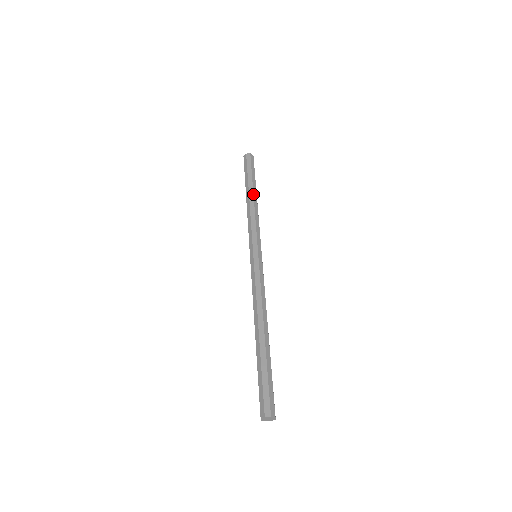
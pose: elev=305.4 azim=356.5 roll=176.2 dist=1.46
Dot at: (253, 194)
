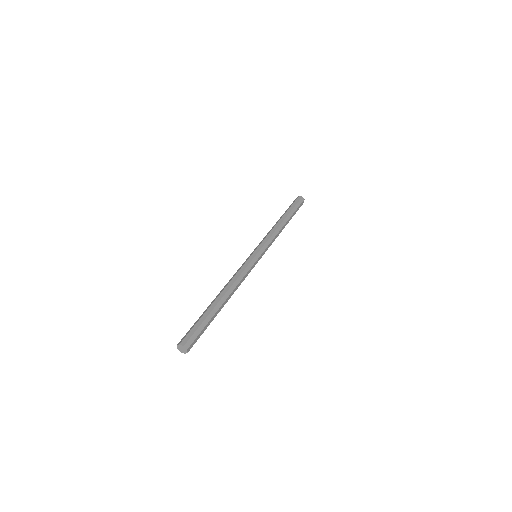
Dot at: (286, 222)
